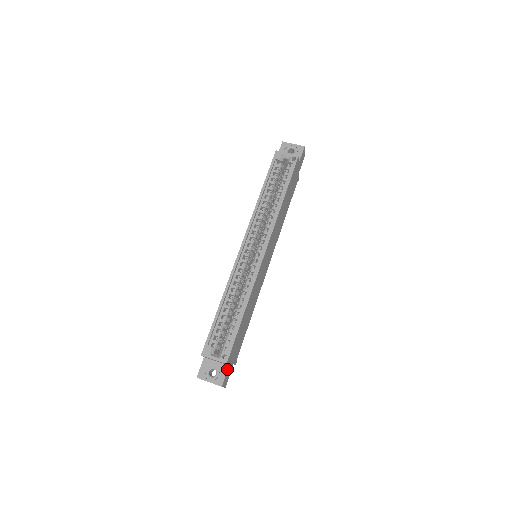
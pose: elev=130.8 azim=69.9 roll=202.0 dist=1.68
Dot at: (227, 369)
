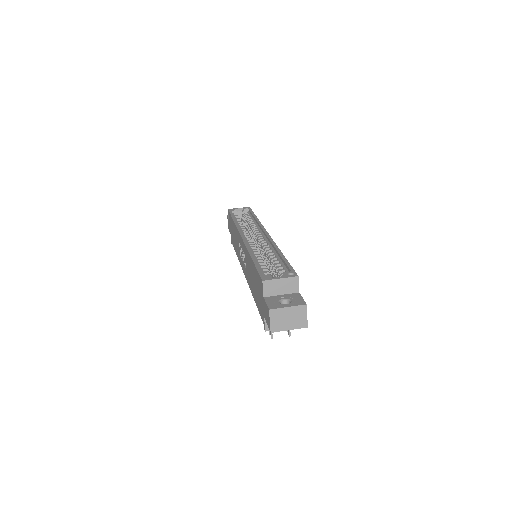
Dot at: (299, 294)
